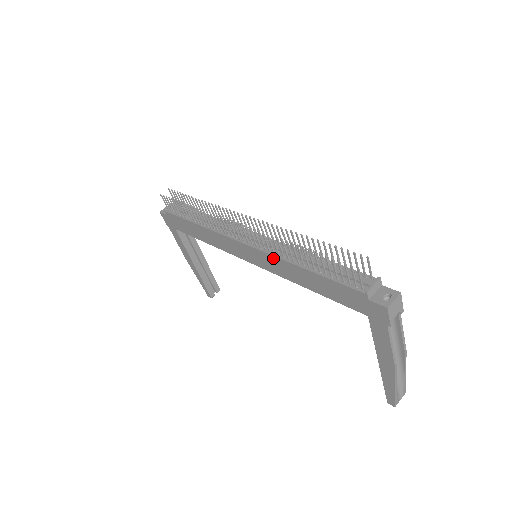
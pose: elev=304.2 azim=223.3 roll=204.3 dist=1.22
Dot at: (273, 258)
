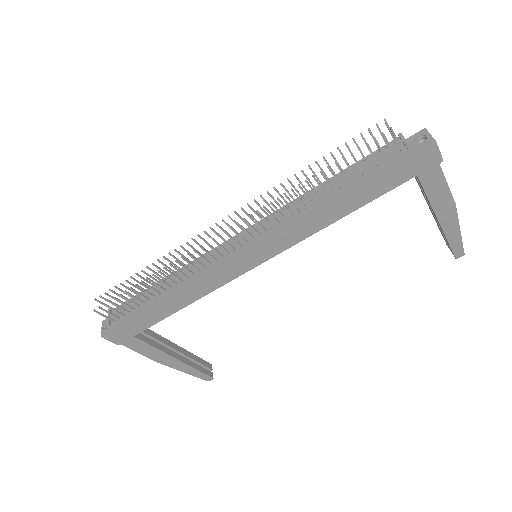
Dot at: (288, 225)
